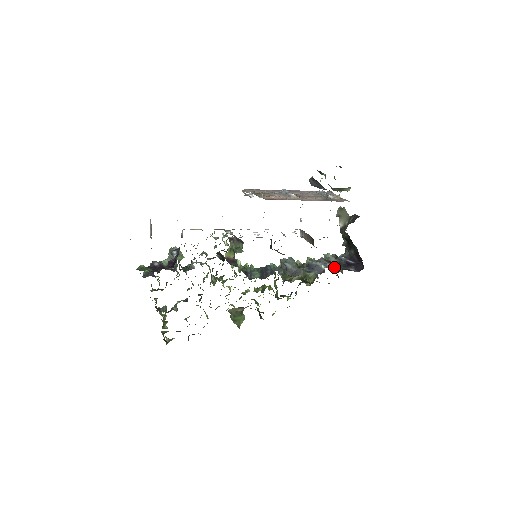
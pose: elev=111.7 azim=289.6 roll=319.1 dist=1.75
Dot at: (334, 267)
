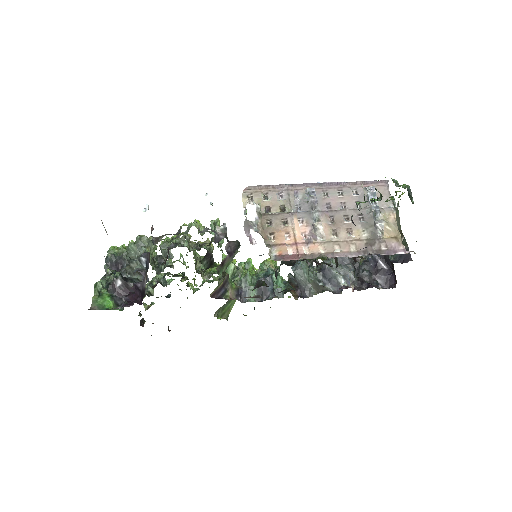
Dot at: (358, 273)
